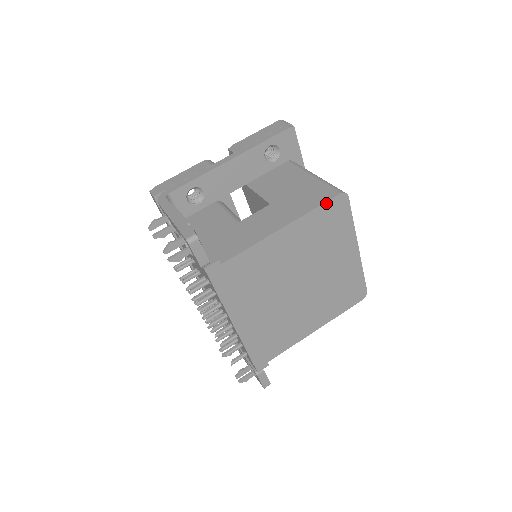
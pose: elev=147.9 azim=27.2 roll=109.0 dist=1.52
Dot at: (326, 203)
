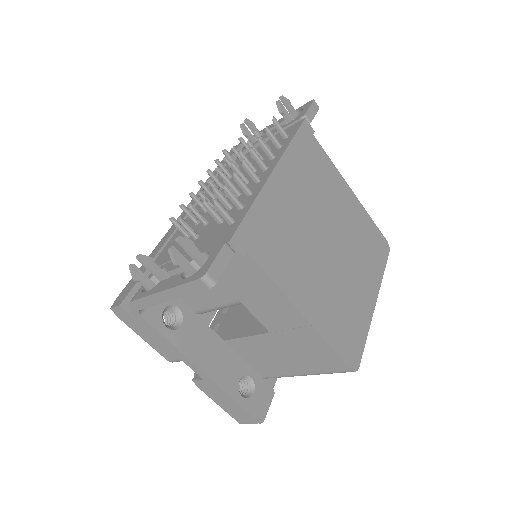
Dot at: (378, 230)
